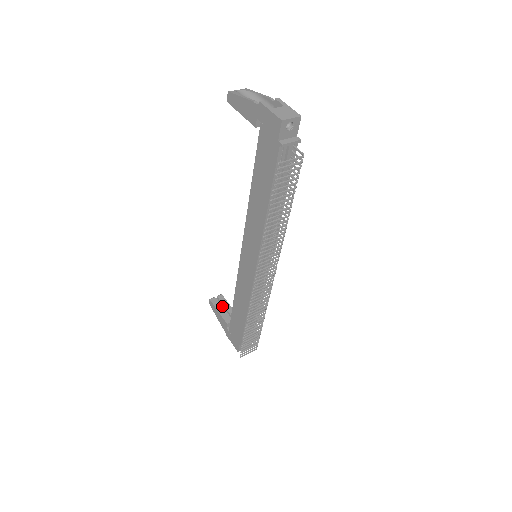
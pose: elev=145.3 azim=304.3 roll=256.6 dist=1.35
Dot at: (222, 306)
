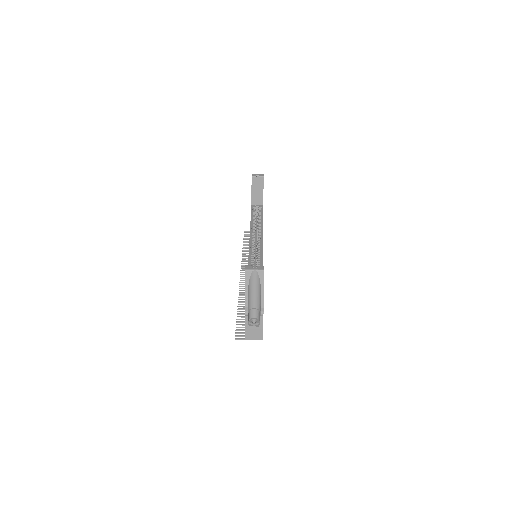
Dot at: (258, 185)
